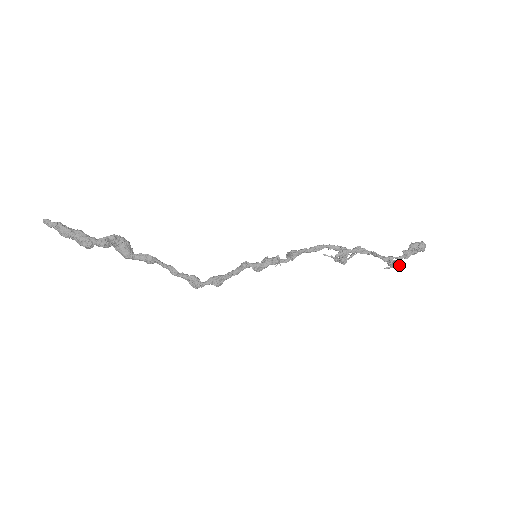
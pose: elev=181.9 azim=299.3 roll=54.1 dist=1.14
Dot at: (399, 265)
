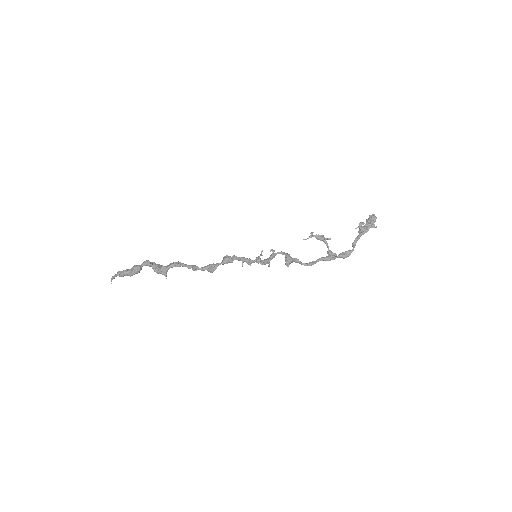
Dot at: (362, 222)
